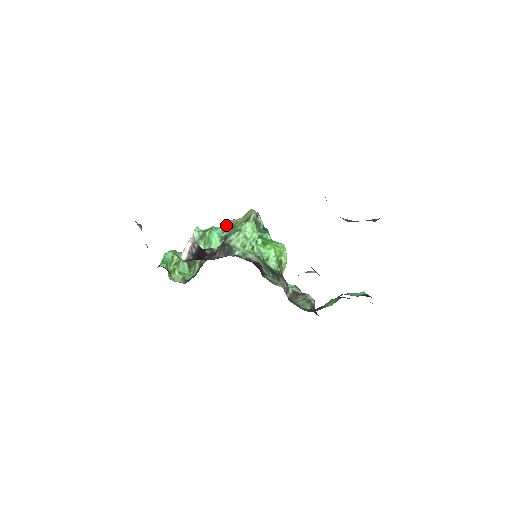
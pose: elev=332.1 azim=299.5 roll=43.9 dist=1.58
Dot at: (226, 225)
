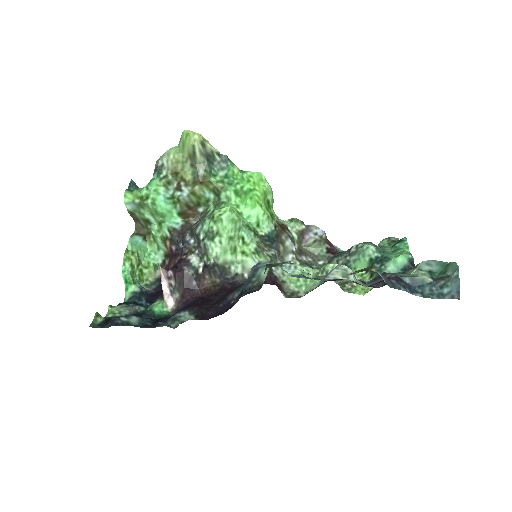
Dot at: (163, 172)
